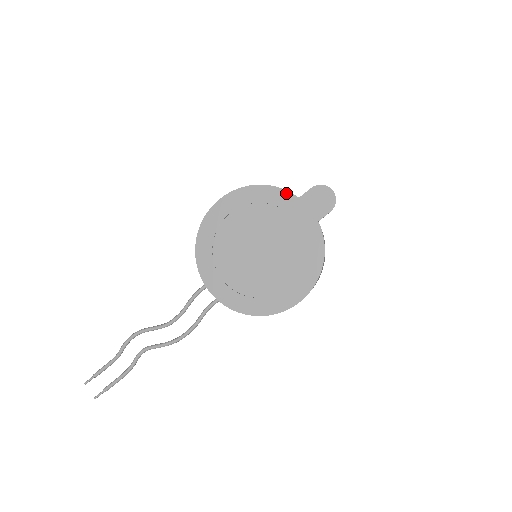
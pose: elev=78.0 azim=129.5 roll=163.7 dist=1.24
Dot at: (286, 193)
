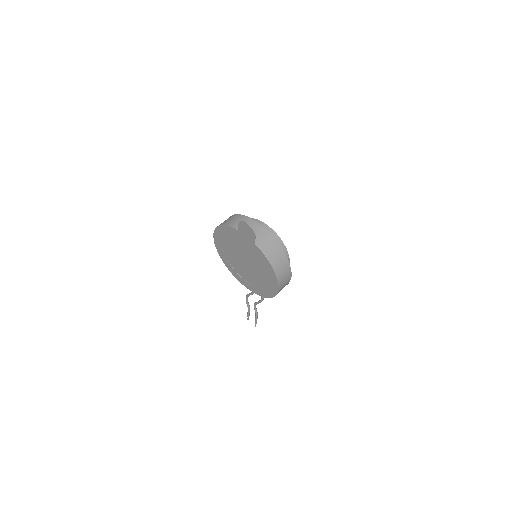
Dot at: (232, 229)
